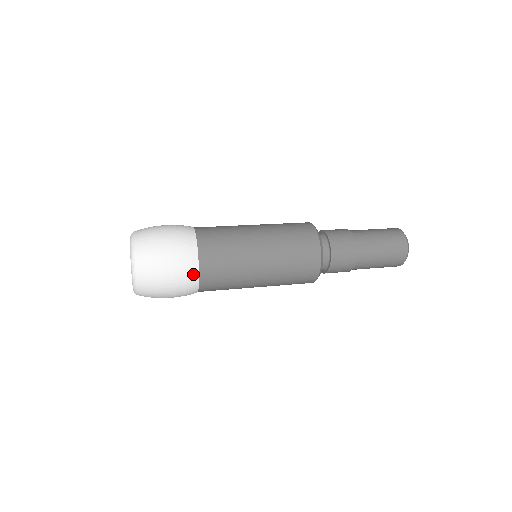
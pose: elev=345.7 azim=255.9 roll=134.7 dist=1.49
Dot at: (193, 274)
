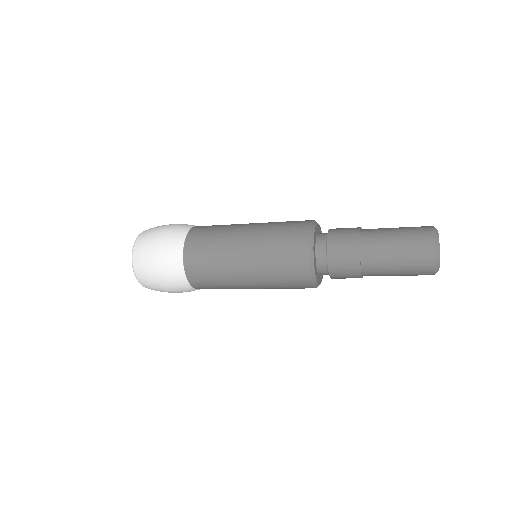
Dot at: (182, 280)
